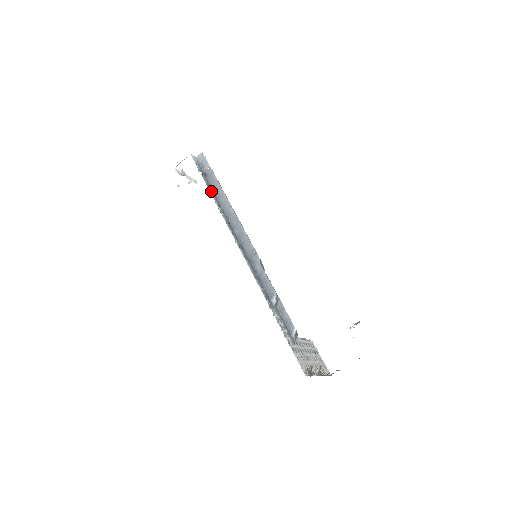
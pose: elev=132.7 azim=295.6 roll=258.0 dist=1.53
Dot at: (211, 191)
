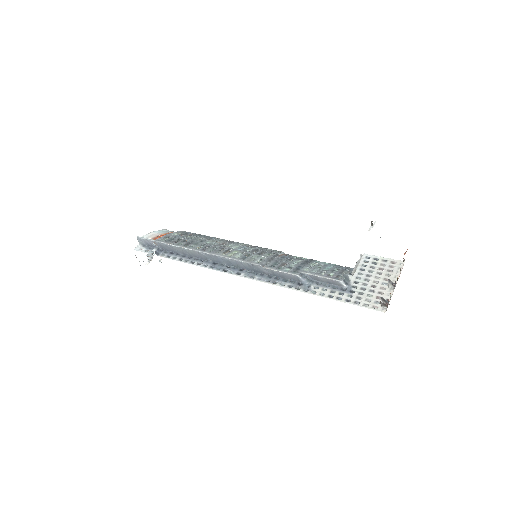
Dot at: (176, 257)
